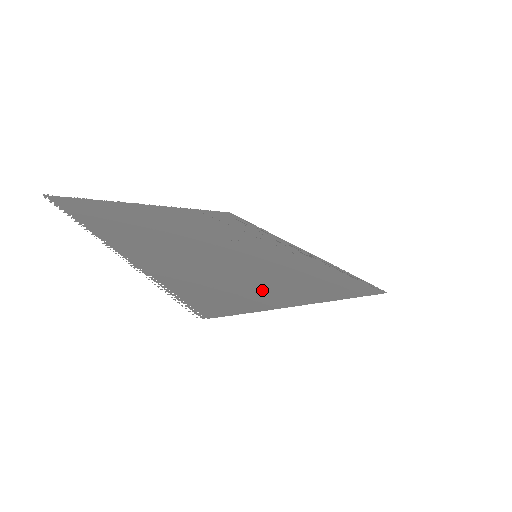
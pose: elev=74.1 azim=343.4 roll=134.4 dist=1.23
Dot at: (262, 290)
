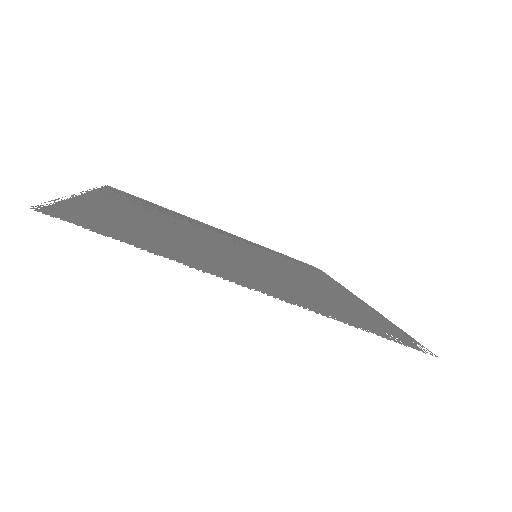
Dot at: occluded
